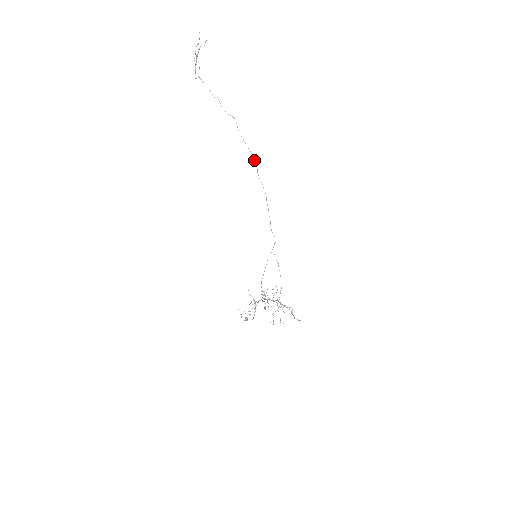
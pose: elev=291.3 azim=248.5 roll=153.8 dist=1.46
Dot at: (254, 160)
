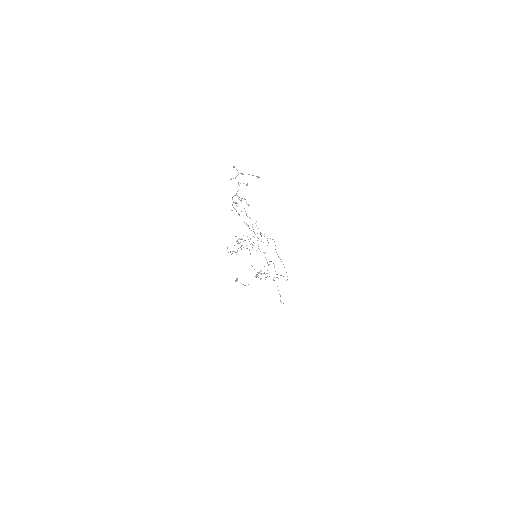
Dot at: (286, 272)
